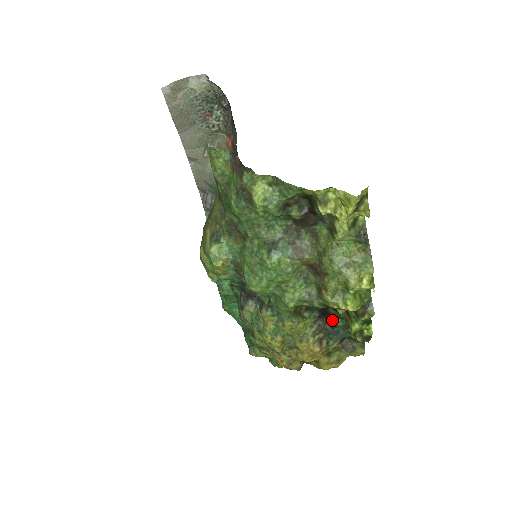
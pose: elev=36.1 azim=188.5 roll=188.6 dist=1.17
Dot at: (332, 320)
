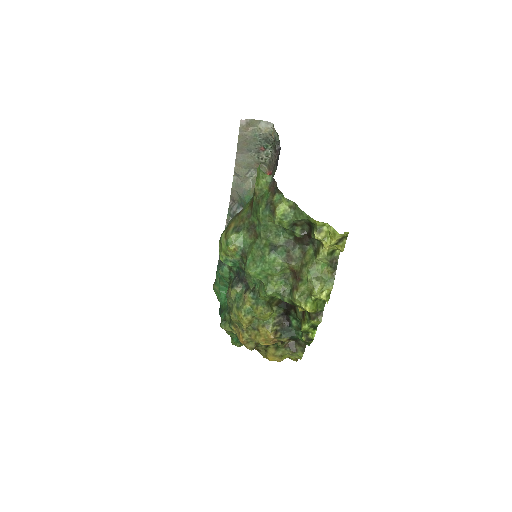
Dot at: (290, 320)
